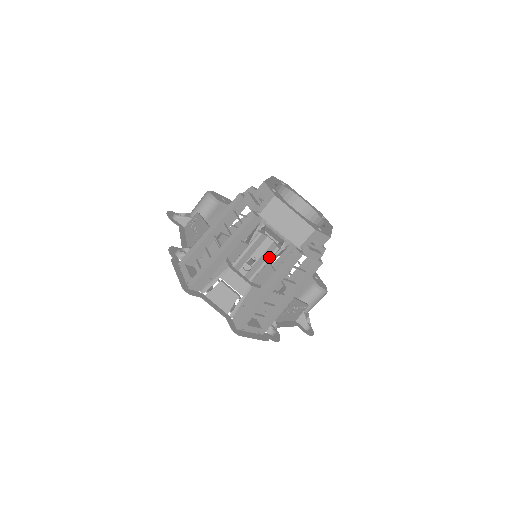
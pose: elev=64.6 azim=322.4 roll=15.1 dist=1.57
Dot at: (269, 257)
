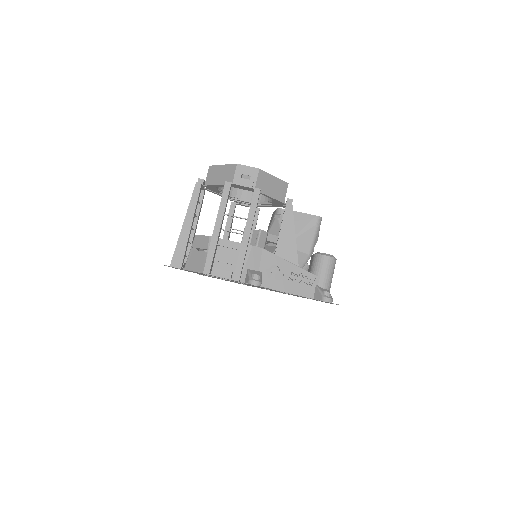
Dot at: (256, 242)
